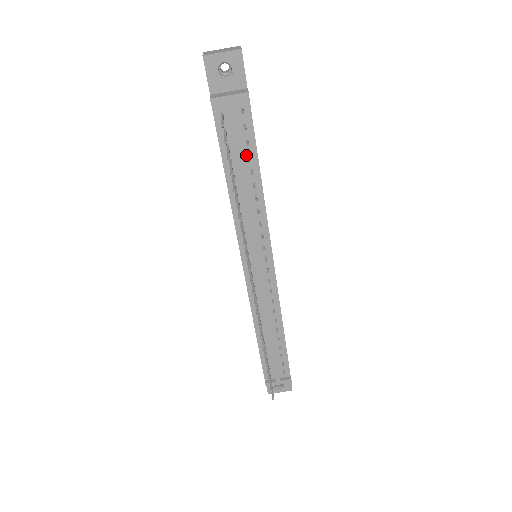
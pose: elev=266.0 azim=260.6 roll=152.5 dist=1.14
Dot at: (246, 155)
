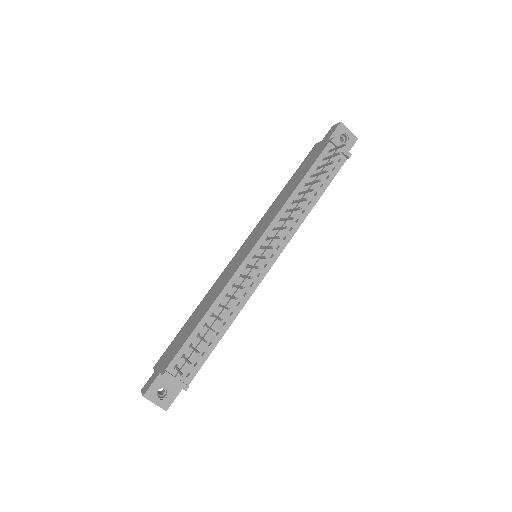
Dot at: (321, 182)
